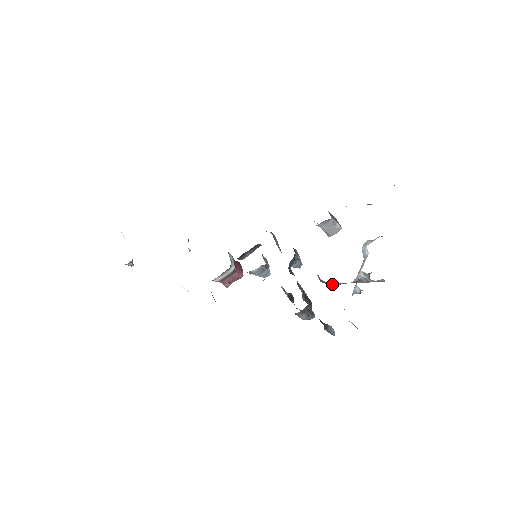
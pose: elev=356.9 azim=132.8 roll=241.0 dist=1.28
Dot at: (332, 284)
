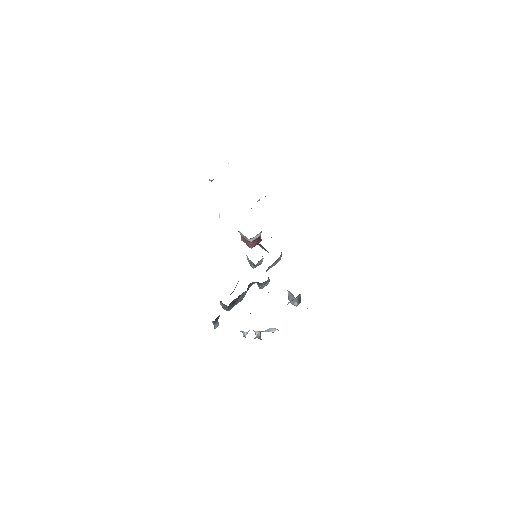
Dot at: occluded
